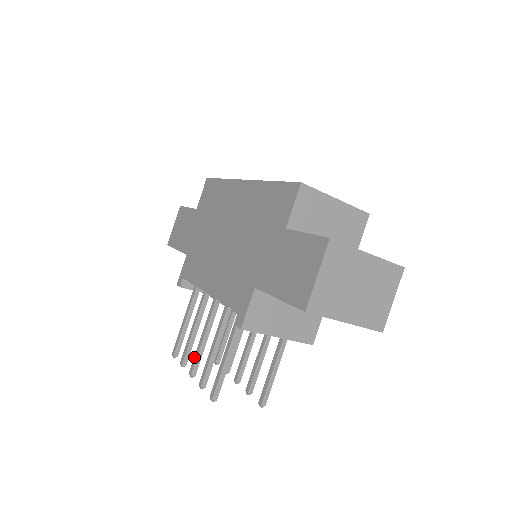
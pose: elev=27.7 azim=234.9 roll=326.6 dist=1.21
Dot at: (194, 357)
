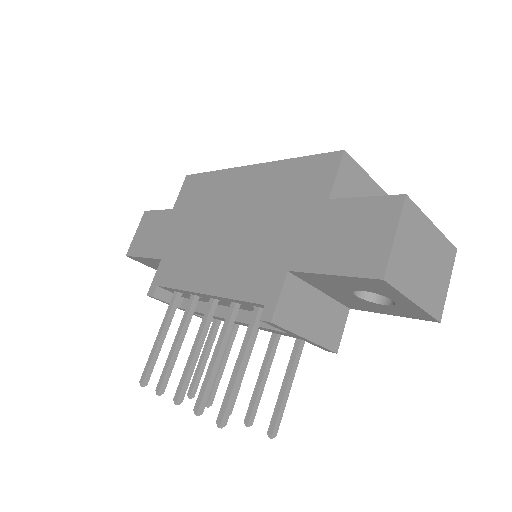
Dot at: (181, 377)
